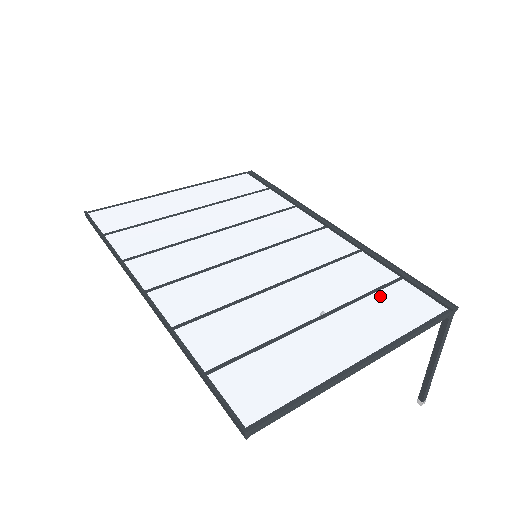
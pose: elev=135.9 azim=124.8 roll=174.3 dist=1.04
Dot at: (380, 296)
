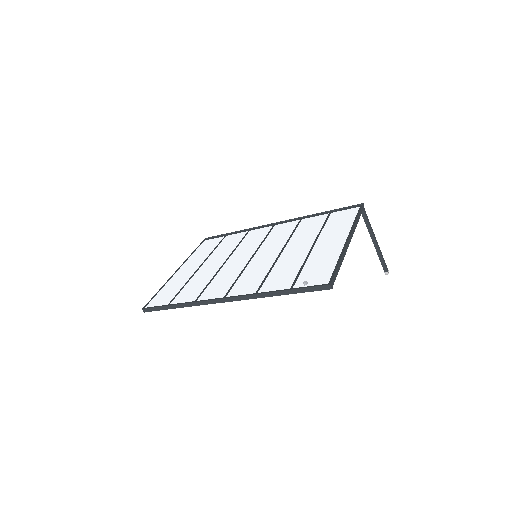
Dot at: (329, 223)
